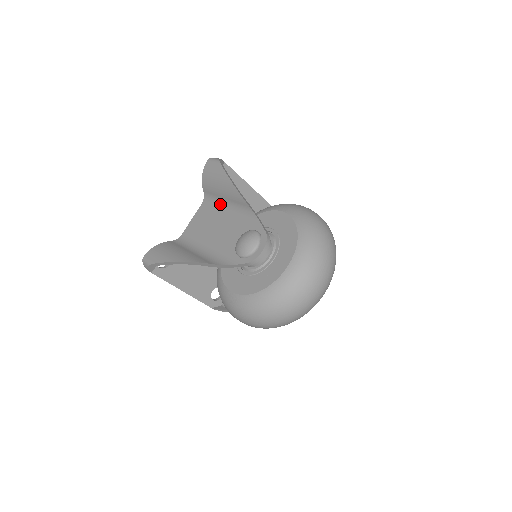
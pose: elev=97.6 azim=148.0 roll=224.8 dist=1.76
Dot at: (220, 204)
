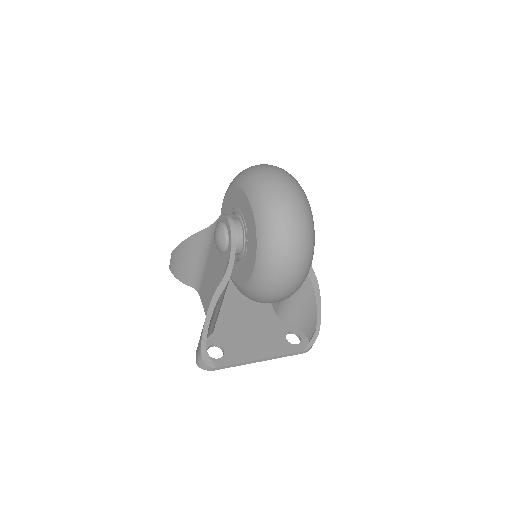
Dot at: (200, 269)
